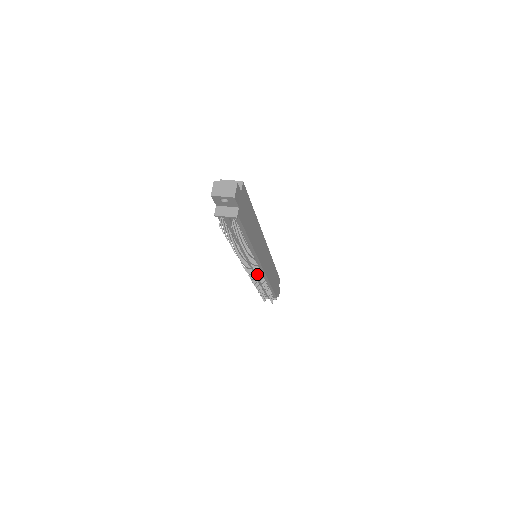
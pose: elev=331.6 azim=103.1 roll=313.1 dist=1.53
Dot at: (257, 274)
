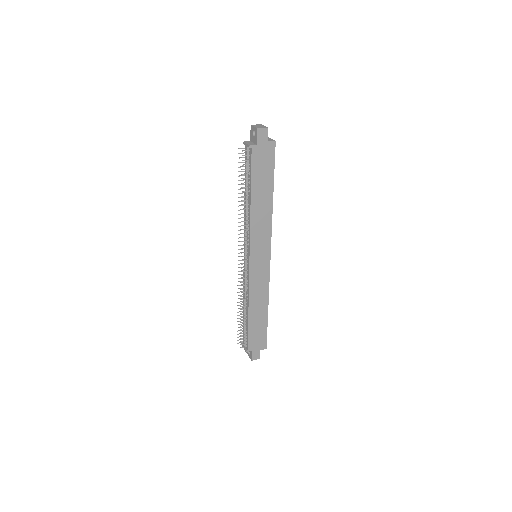
Dot at: (242, 260)
